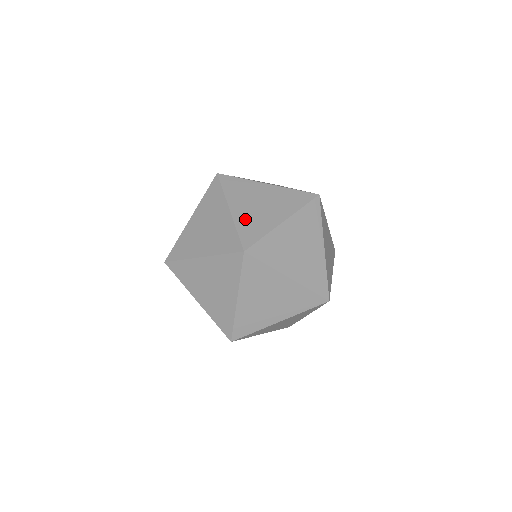
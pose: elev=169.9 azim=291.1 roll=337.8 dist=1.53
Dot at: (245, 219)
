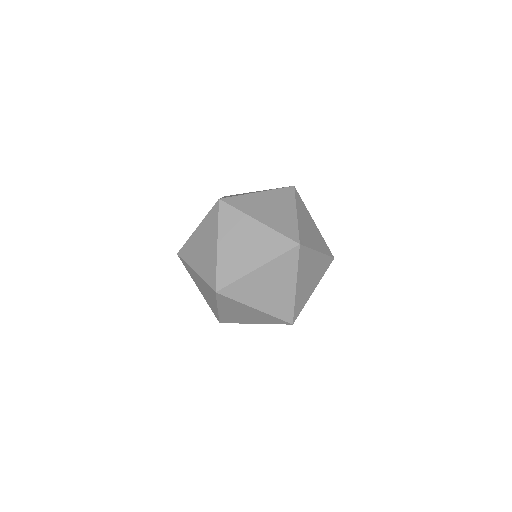
Dot at: occluded
